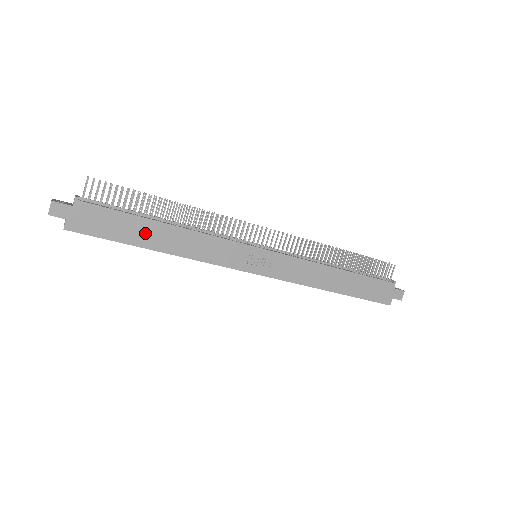
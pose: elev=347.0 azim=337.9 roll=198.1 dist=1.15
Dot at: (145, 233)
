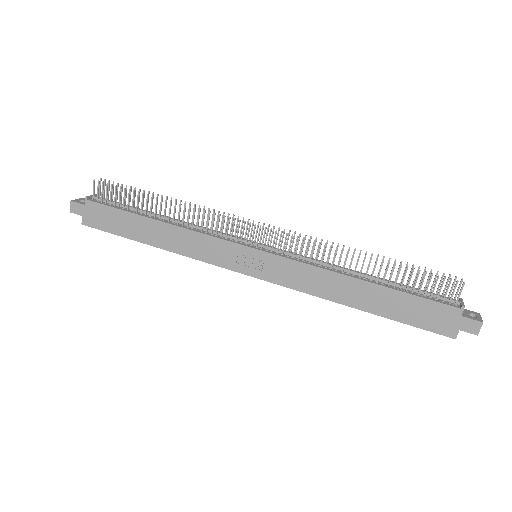
Dot at: (140, 229)
